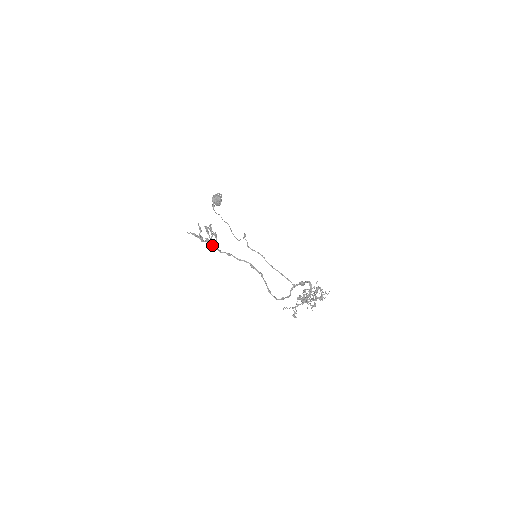
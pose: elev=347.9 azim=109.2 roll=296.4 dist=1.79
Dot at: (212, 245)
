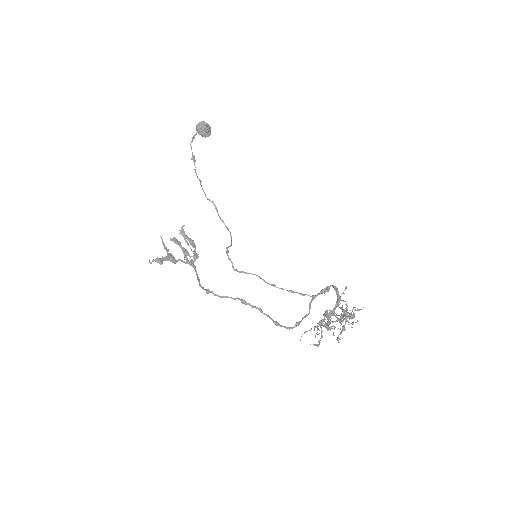
Dot at: (189, 264)
